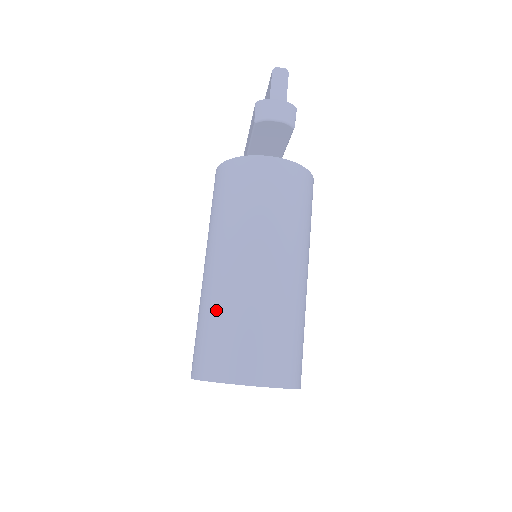
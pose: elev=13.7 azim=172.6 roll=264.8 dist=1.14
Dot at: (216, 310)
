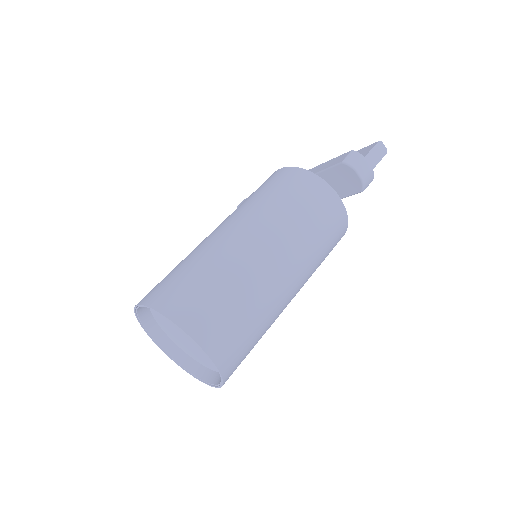
Dot at: (216, 266)
